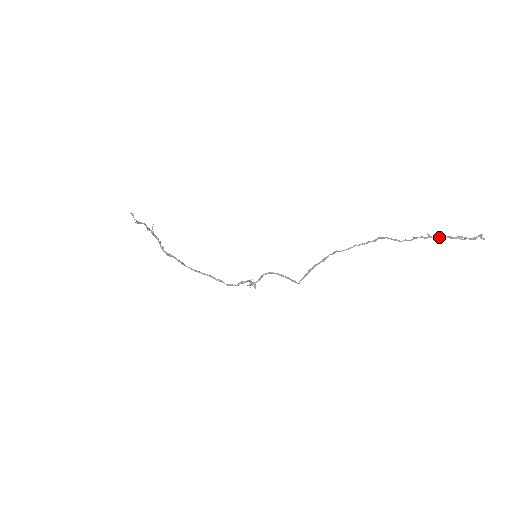
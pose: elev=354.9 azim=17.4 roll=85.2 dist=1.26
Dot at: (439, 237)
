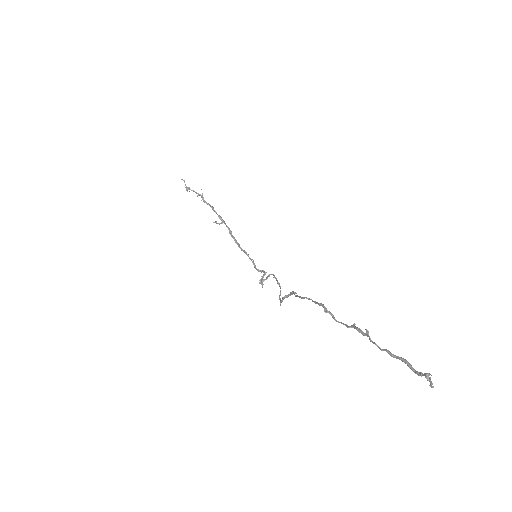
Dot at: (375, 344)
